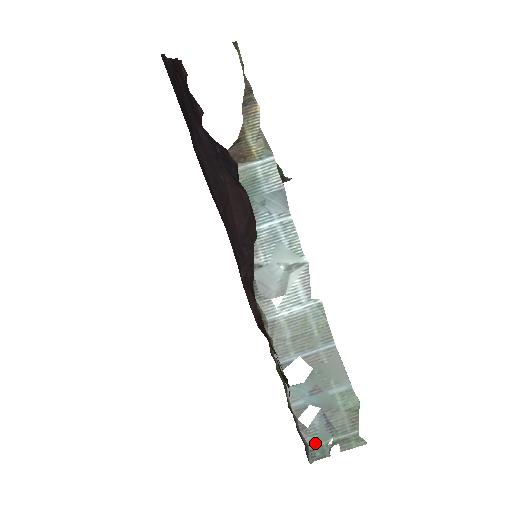
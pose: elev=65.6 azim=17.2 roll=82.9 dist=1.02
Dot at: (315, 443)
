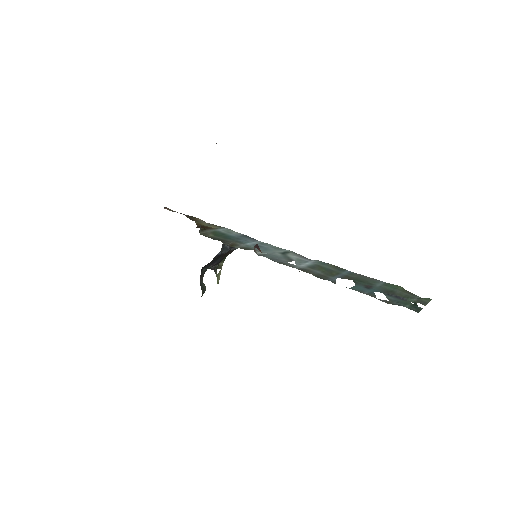
Dot at: (404, 305)
